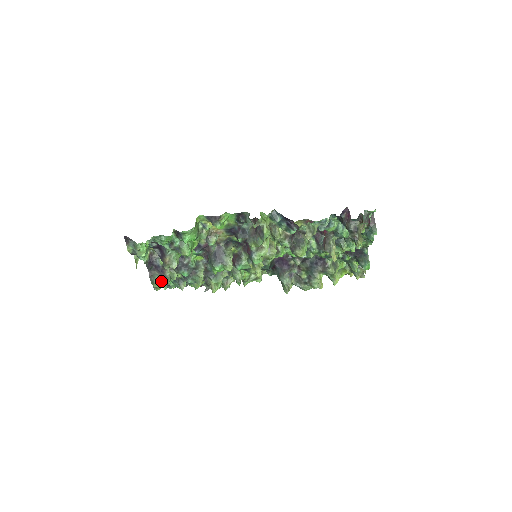
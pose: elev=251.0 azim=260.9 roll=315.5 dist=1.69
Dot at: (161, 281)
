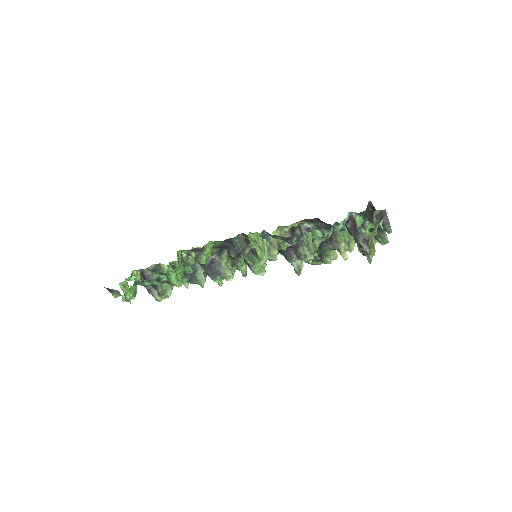
Dot at: occluded
